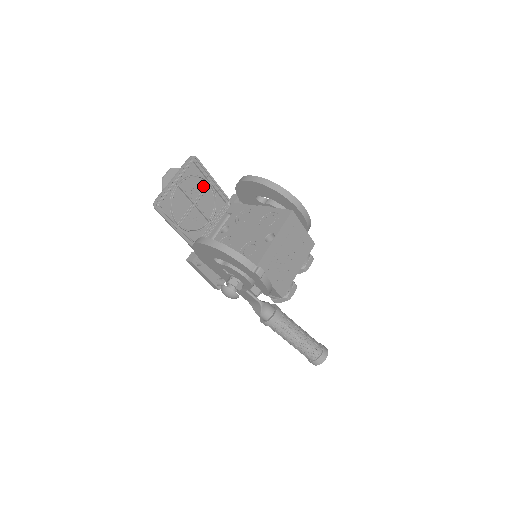
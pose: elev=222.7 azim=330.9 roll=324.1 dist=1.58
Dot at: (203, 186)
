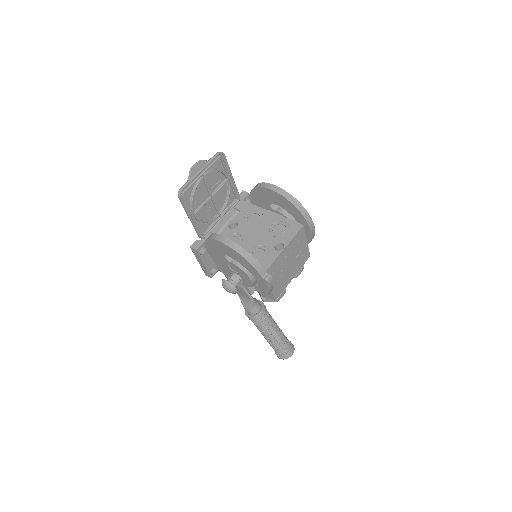
Dot at: (222, 181)
